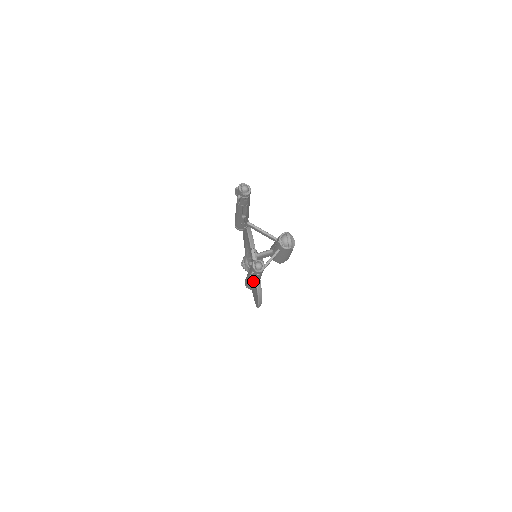
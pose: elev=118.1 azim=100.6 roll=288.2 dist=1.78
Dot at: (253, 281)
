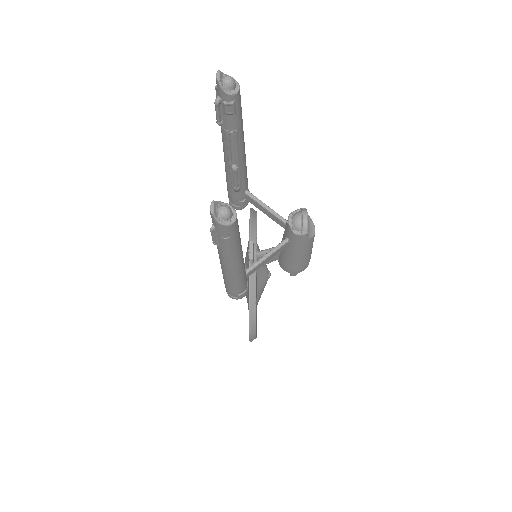
Dot at: (226, 266)
